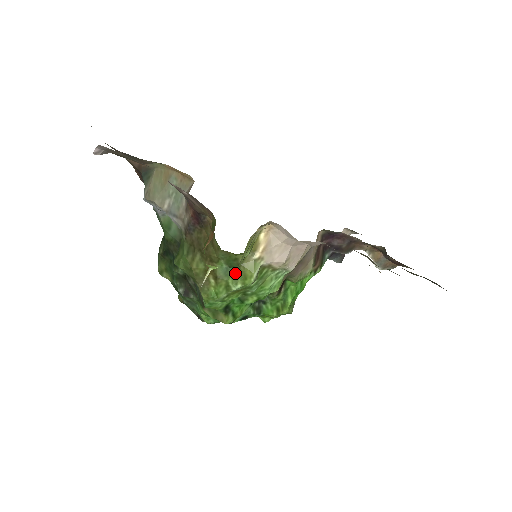
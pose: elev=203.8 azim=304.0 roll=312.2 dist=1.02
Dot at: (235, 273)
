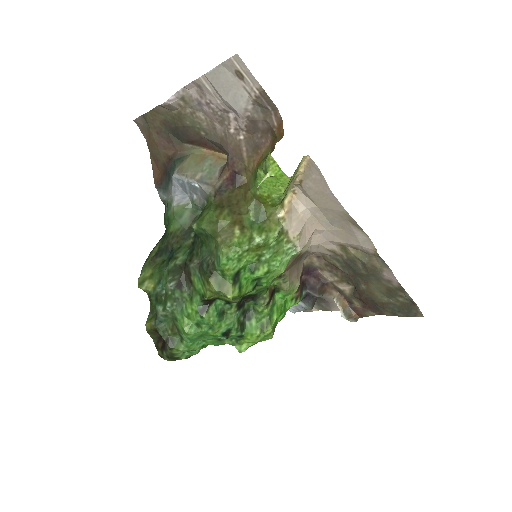
Dot at: (260, 227)
